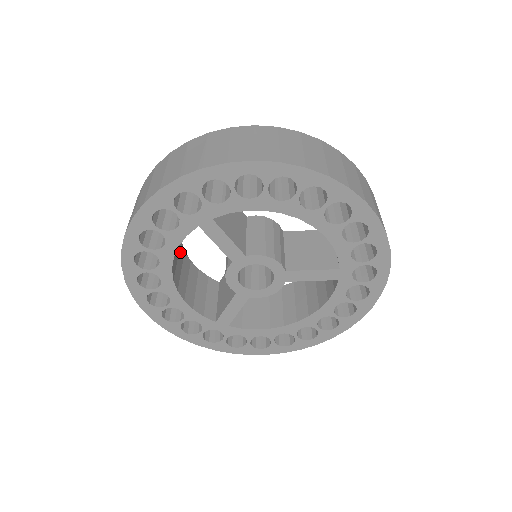
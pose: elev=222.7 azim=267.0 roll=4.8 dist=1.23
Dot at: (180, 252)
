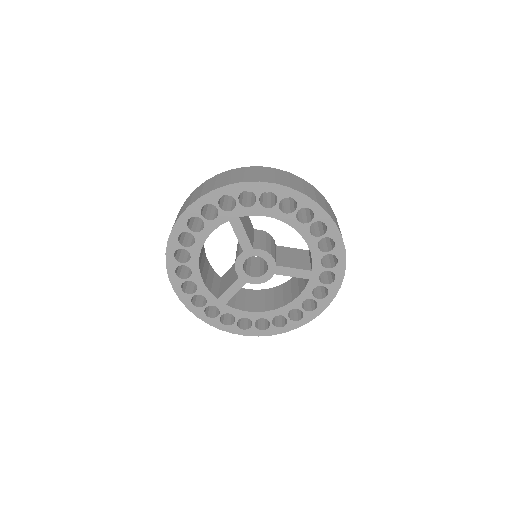
Dot at: (203, 245)
